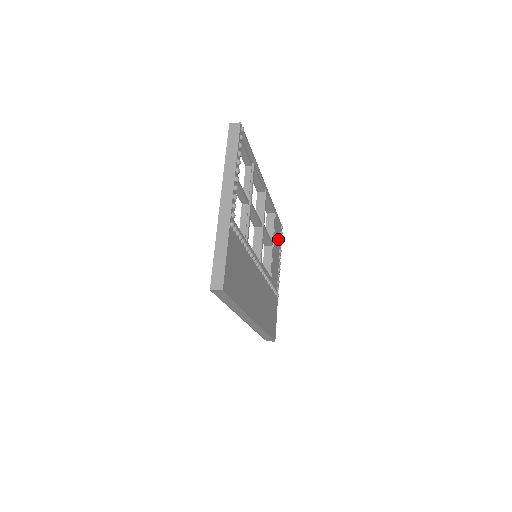
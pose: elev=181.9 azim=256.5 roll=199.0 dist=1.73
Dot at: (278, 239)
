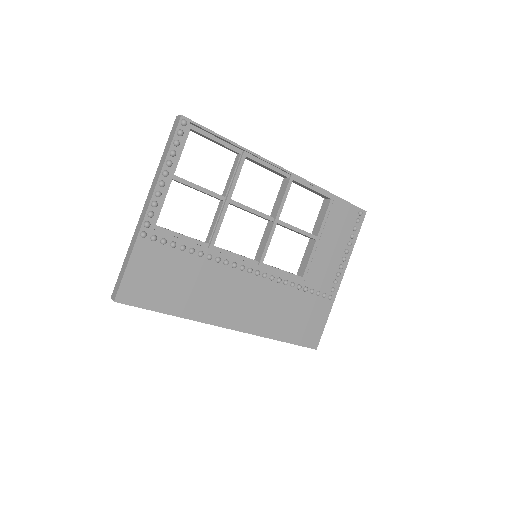
Dot at: (344, 229)
